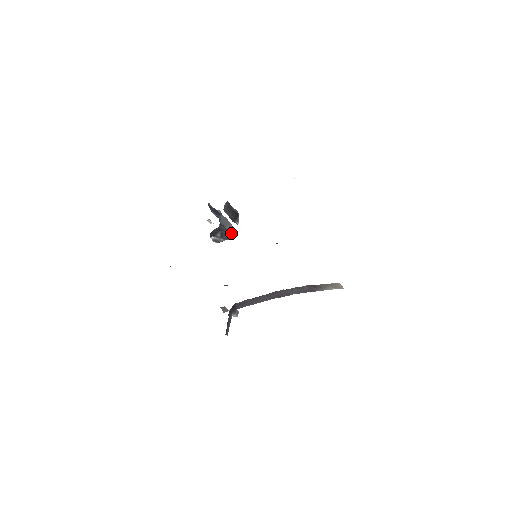
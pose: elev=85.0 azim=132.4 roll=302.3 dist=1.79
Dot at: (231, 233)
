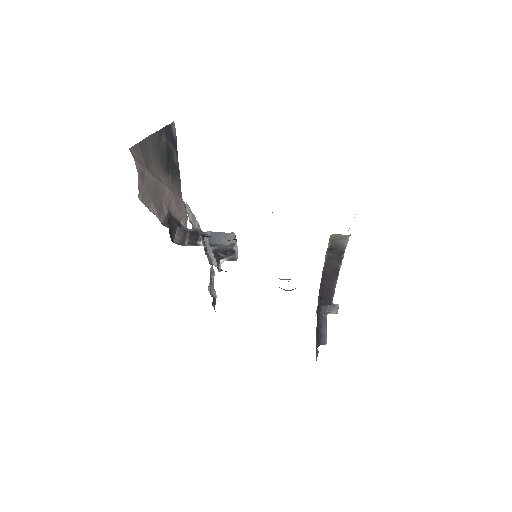
Dot at: (231, 245)
